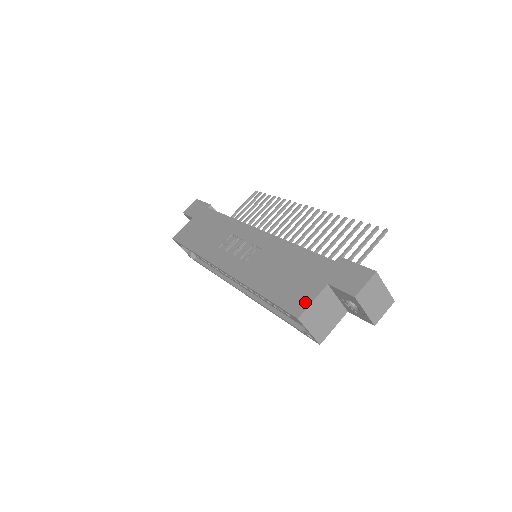
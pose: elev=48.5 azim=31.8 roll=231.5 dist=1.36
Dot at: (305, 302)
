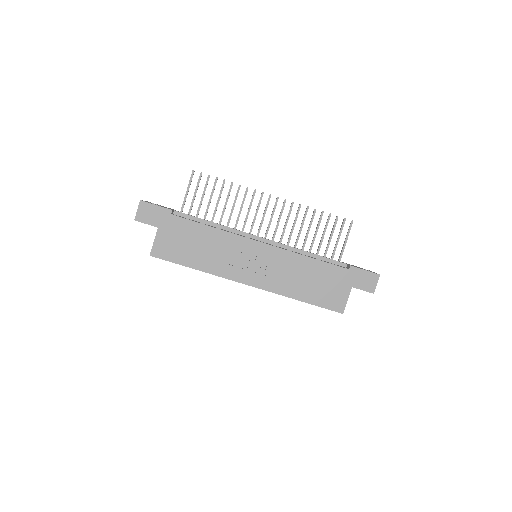
Dot at: (343, 302)
